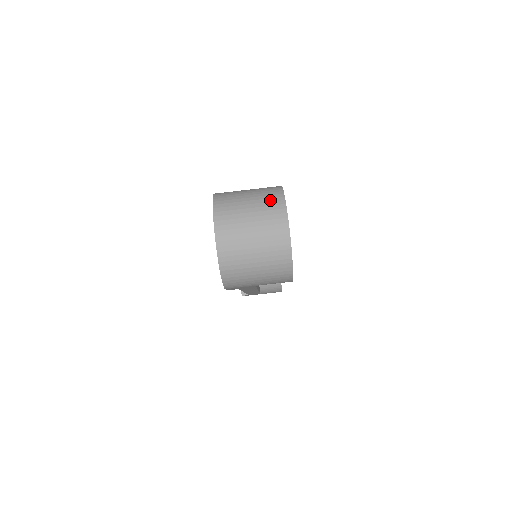
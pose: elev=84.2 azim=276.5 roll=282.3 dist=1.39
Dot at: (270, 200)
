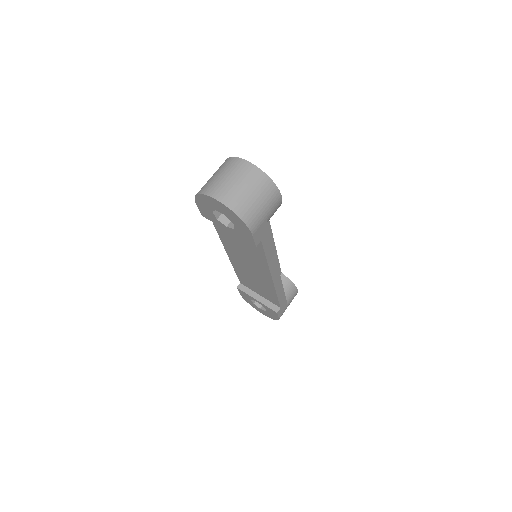
Dot at: (226, 164)
